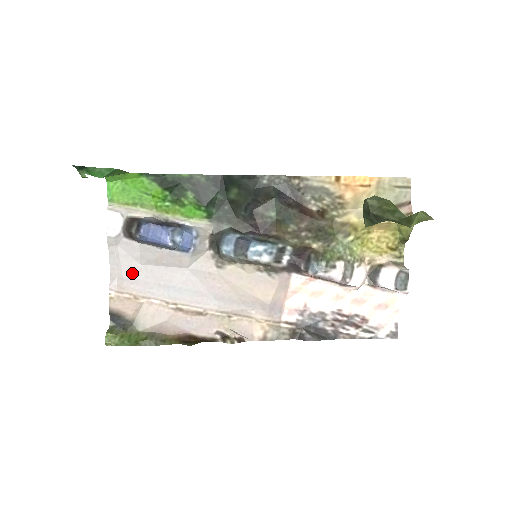
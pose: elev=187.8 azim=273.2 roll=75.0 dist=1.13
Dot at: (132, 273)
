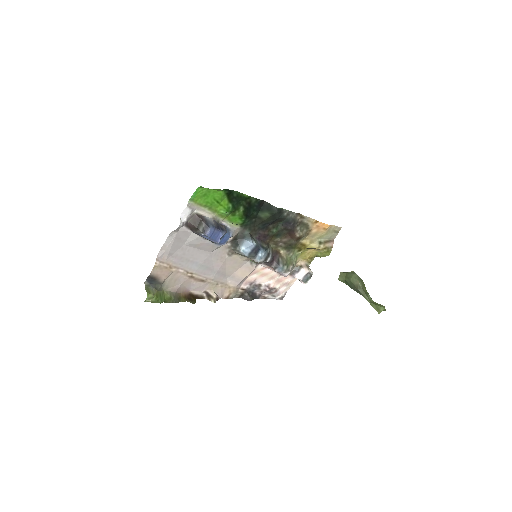
Dot at: (176, 250)
